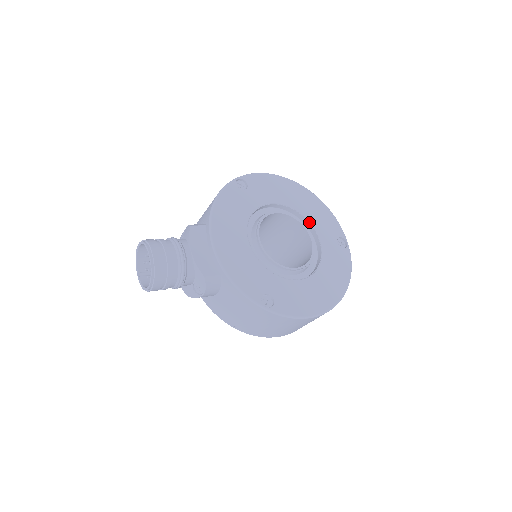
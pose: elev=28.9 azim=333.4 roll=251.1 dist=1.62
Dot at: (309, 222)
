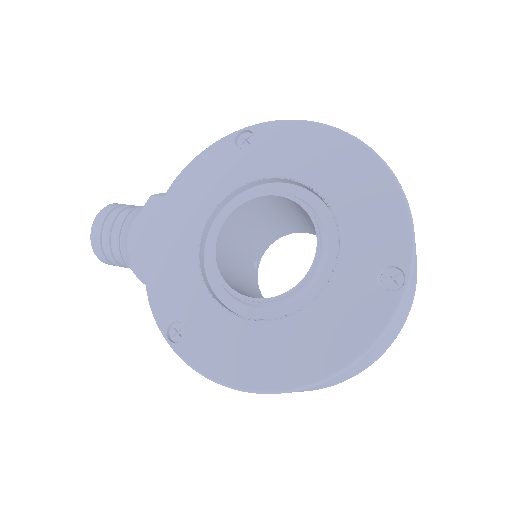
Dot at: (335, 221)
